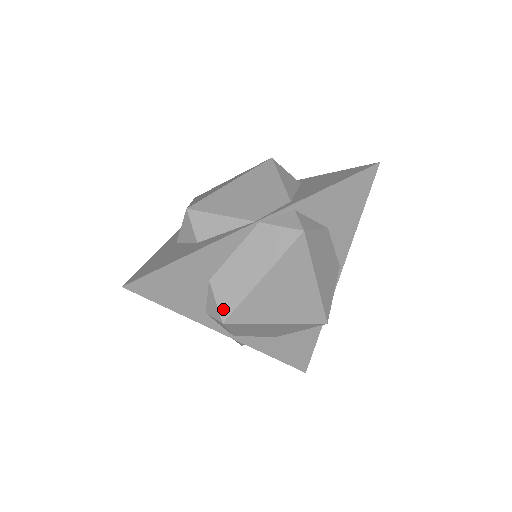
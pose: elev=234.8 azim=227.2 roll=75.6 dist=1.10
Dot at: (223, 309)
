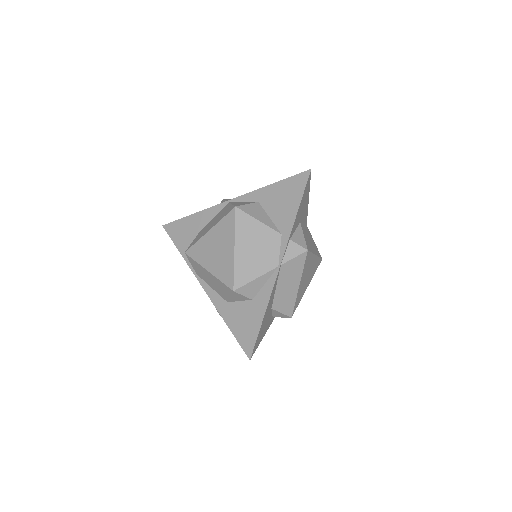
Dot at: (288, 313)
